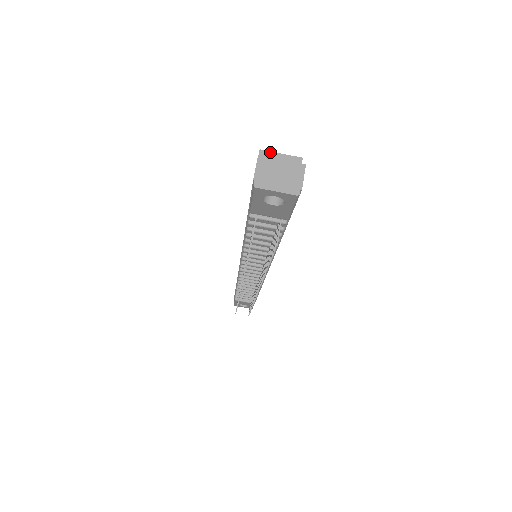
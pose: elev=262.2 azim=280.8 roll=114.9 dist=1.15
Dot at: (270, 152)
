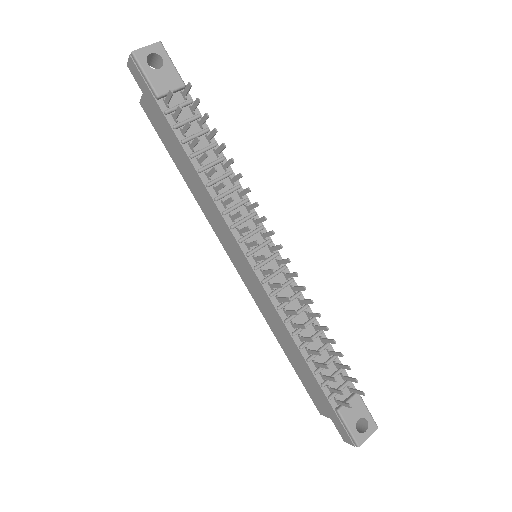
Dot at: occluded
